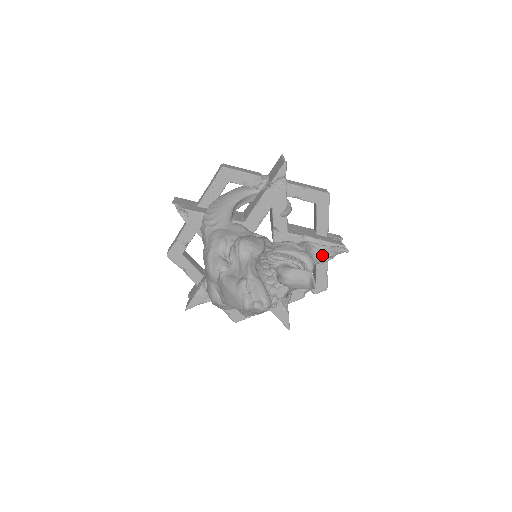
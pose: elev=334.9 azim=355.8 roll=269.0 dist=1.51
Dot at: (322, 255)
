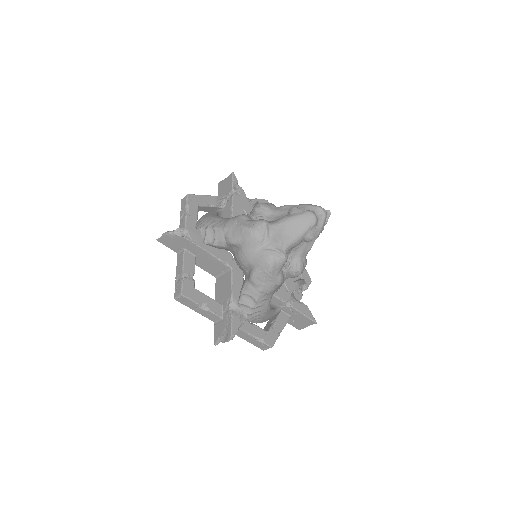
Dot at: occluded
